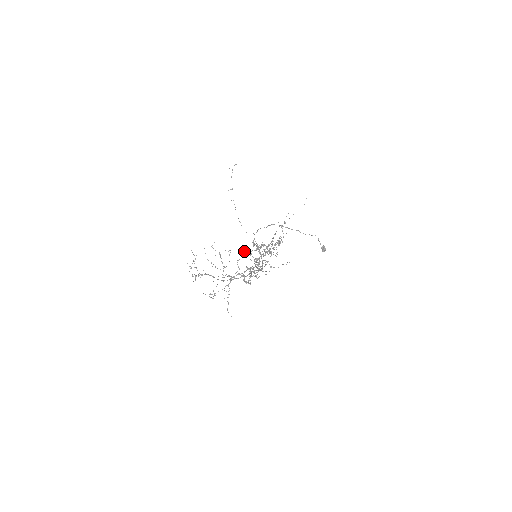
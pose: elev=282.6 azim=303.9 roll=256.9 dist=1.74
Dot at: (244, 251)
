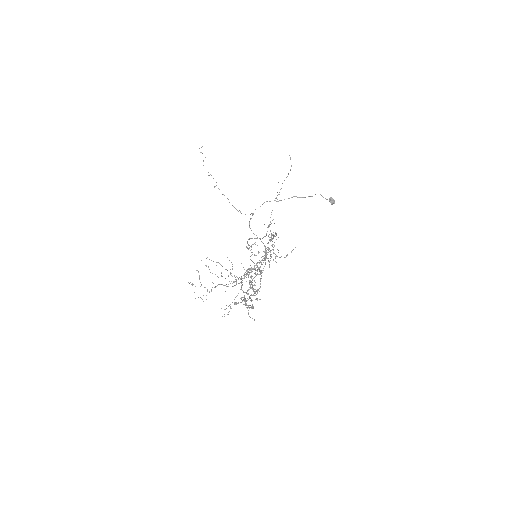
Dot at: occluded
